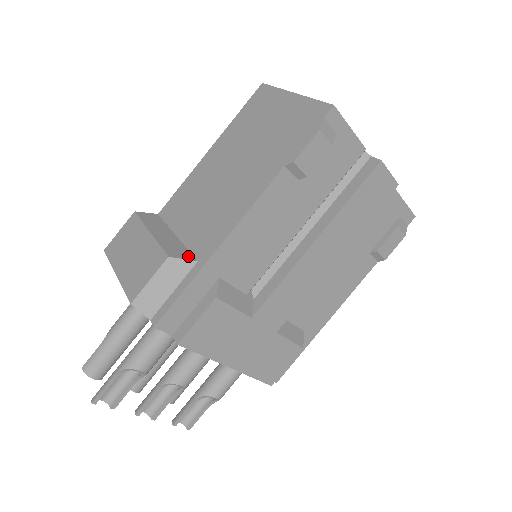
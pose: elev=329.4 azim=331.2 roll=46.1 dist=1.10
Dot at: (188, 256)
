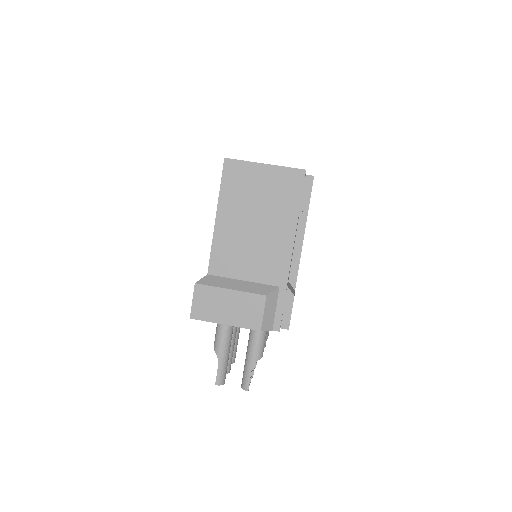
Dot at: (272, 288)
